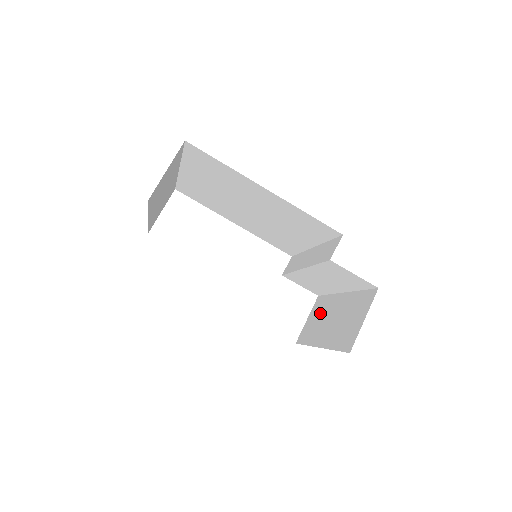
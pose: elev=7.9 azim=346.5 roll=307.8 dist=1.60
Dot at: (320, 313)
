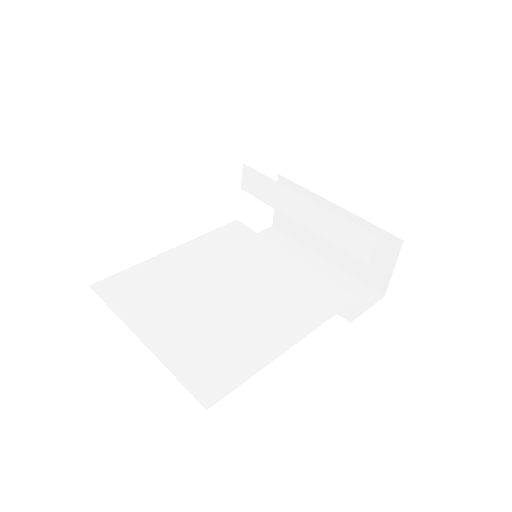
Dot at: occluded
